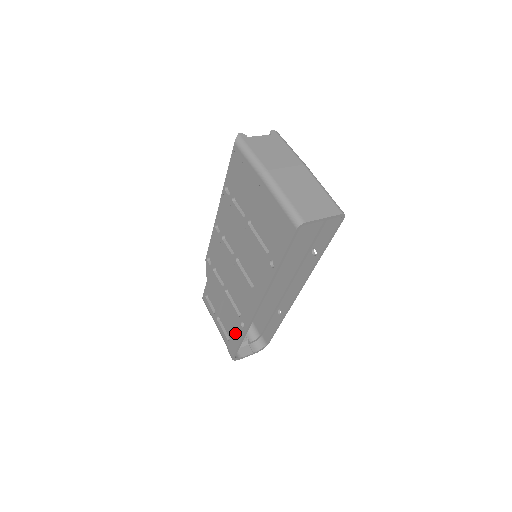
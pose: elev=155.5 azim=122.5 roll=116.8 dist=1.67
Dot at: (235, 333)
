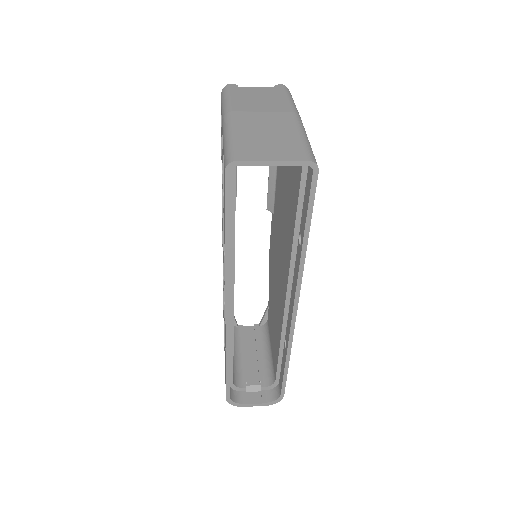
Dot at: occluded
